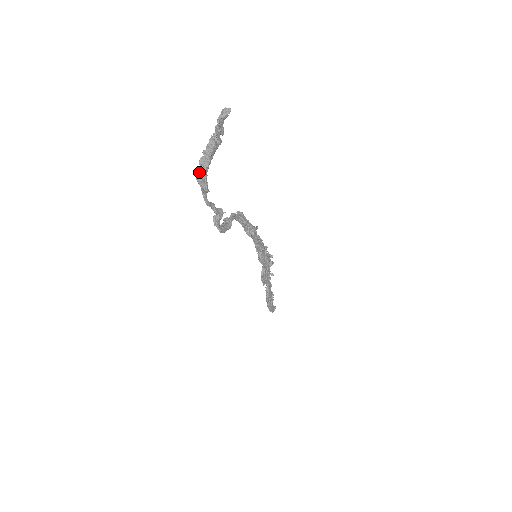
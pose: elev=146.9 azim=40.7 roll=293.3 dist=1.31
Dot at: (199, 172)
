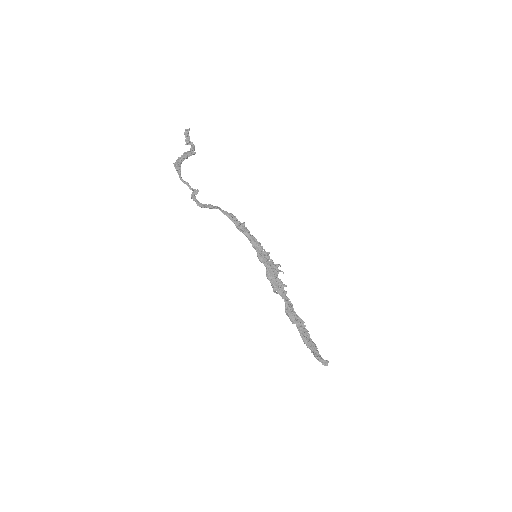
Dot at: (176, 162)
